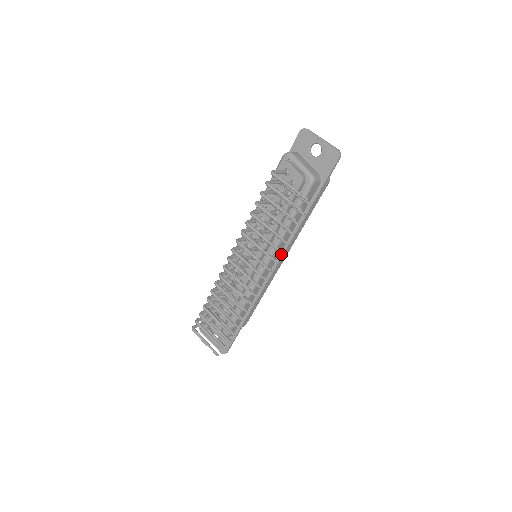
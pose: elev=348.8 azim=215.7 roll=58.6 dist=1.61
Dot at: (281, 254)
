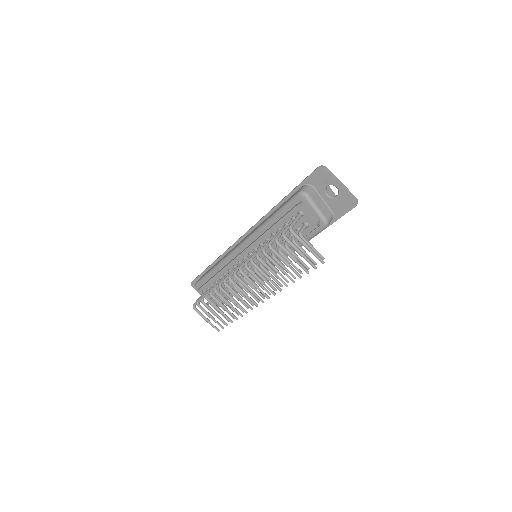
Dot at: occluded
